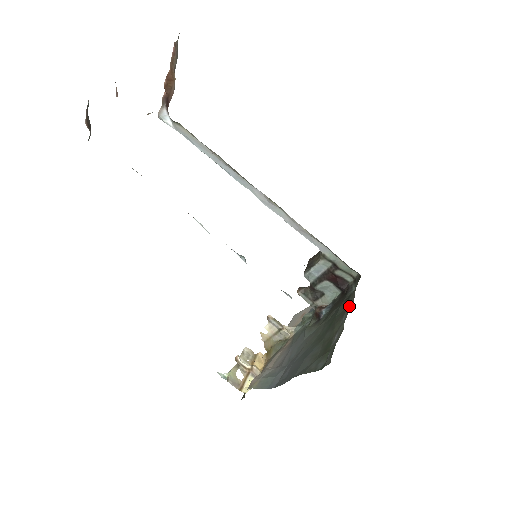
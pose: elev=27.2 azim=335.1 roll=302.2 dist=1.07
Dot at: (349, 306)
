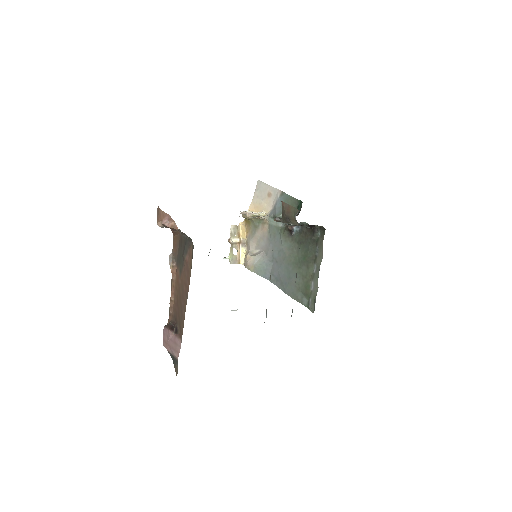
Dot at: (319, 257)
